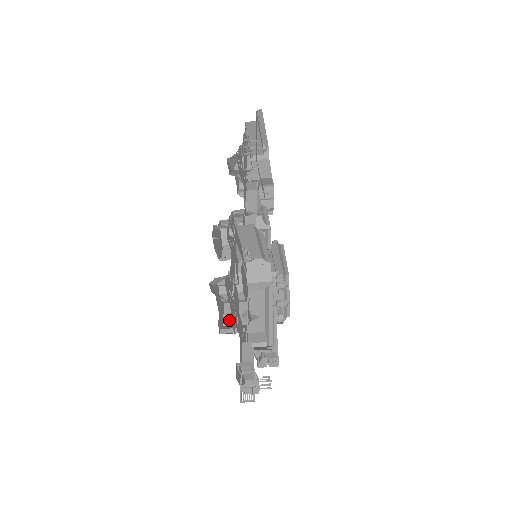
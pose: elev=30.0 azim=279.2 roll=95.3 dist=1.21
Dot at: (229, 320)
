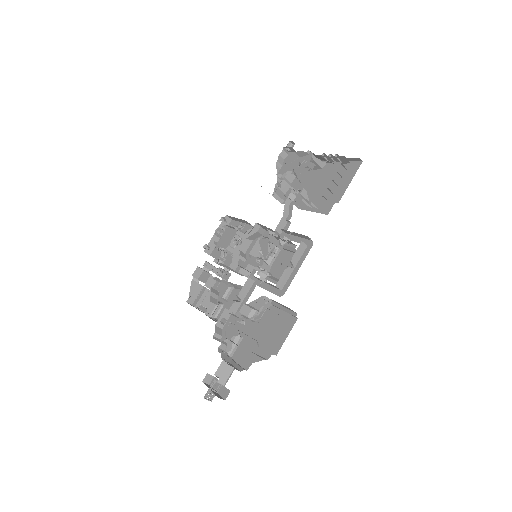
Dot at: occluded
